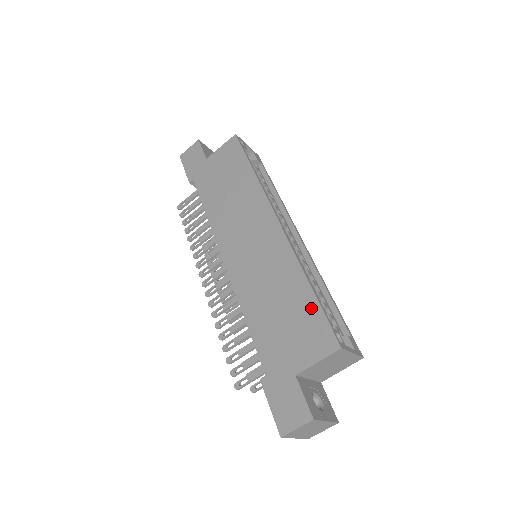
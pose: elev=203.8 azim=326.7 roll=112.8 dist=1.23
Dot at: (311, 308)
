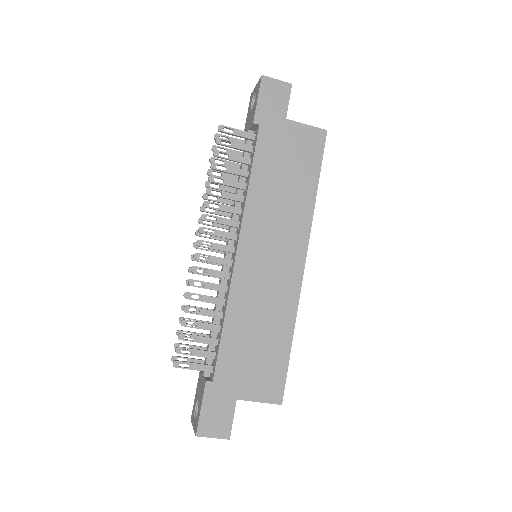
Dot at: (281, 359)
